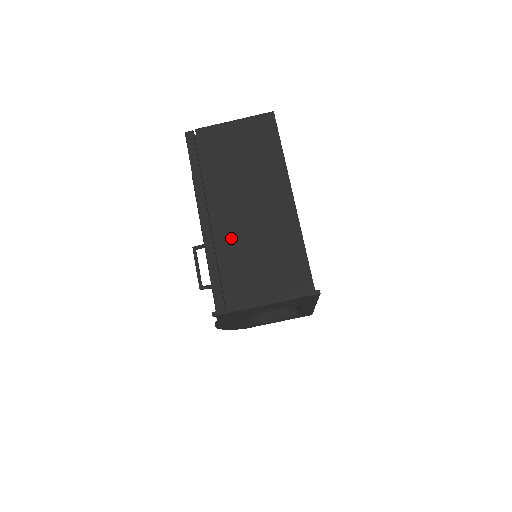
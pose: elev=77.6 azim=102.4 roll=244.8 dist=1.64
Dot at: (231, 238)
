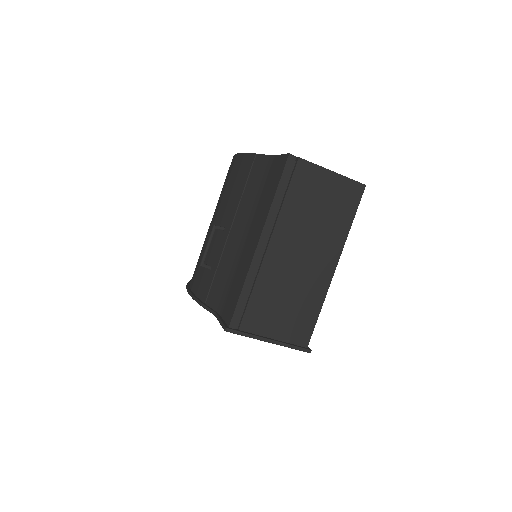
Dot at: (273, 274)
